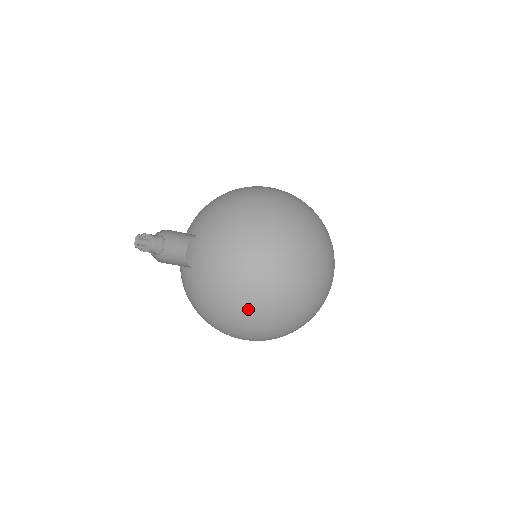
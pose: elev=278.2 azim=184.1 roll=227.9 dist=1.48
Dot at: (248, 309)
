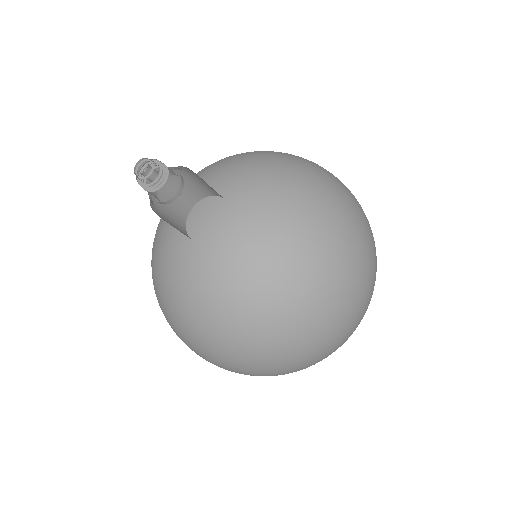
Dot at: (333, 234)
